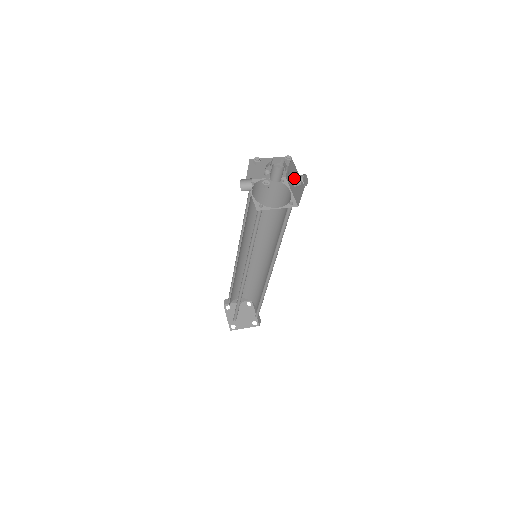
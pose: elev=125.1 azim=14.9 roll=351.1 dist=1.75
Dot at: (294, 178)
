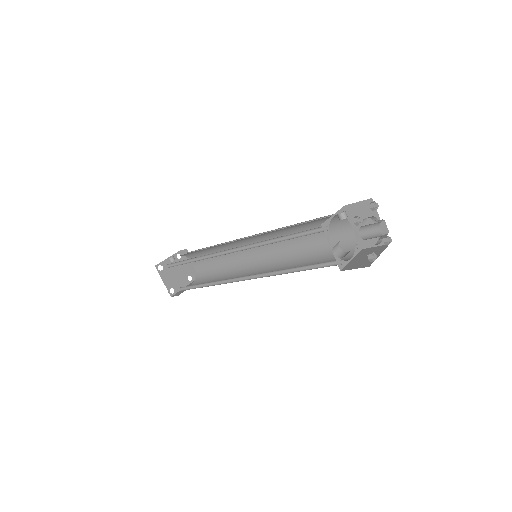
Dot at: (364, 218)
